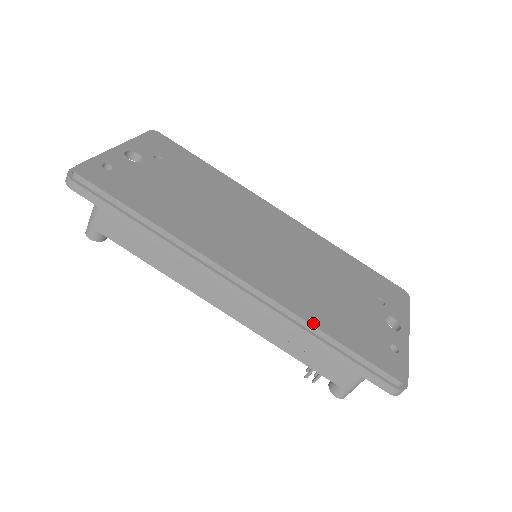
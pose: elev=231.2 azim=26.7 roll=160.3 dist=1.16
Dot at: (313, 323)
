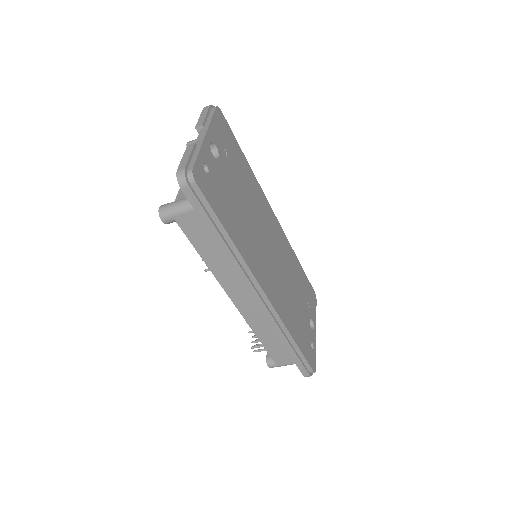
Dot at: (290, 332)
